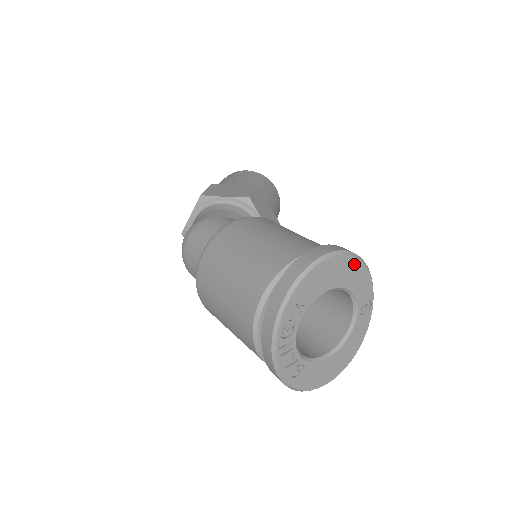
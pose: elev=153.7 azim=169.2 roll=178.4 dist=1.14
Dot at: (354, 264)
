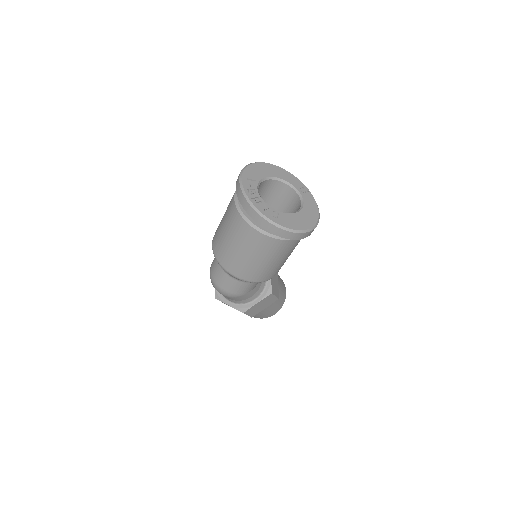
Dot at: (276, 168)
